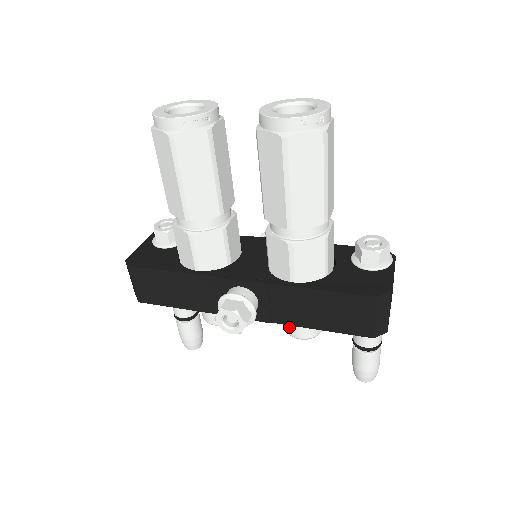
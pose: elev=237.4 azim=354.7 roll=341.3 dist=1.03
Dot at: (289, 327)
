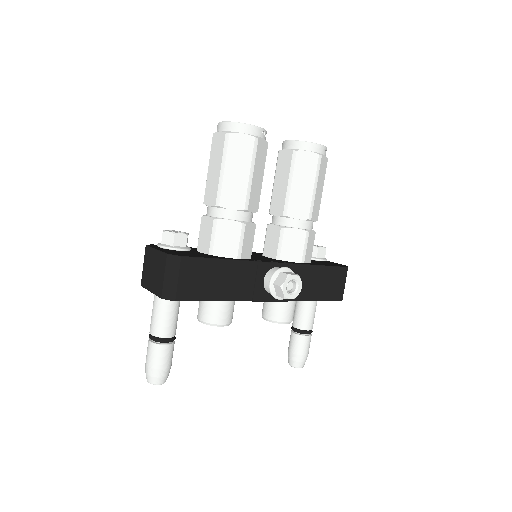
Dot at: (280, 314)
